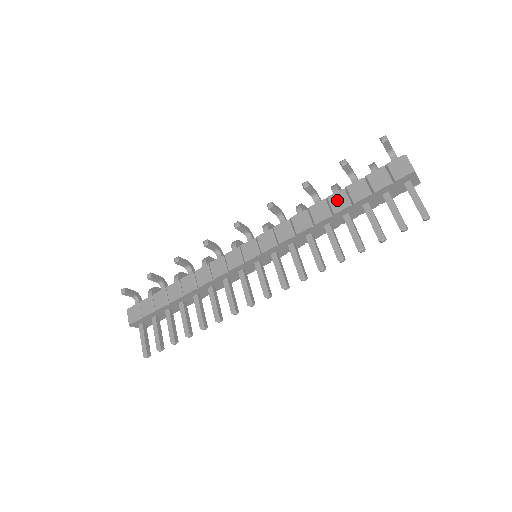
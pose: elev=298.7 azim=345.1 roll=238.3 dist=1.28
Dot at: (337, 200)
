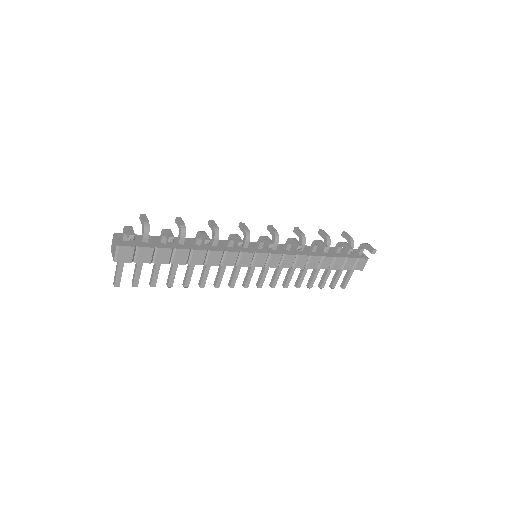
Dot at: (327, 262)
